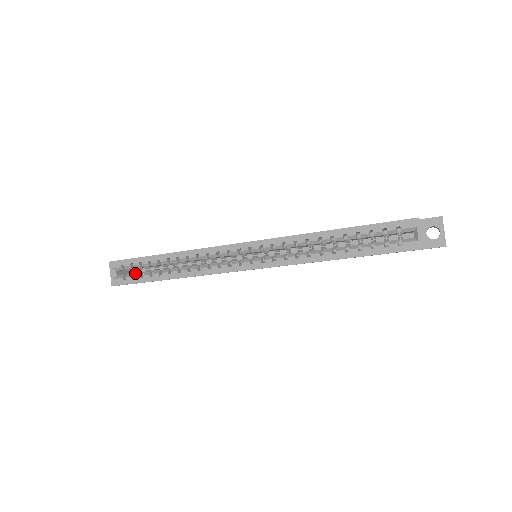
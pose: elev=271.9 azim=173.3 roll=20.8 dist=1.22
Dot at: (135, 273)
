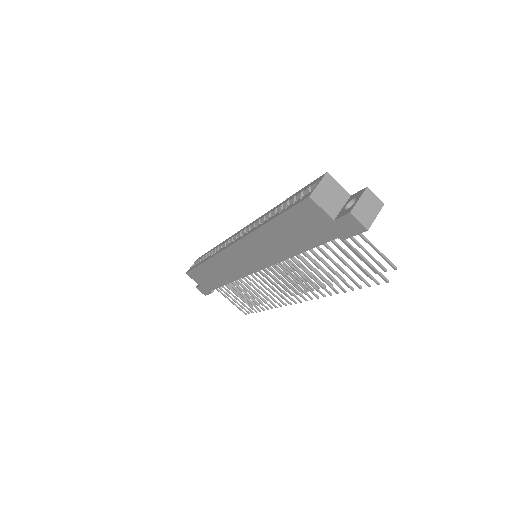
Dot at: occluded
